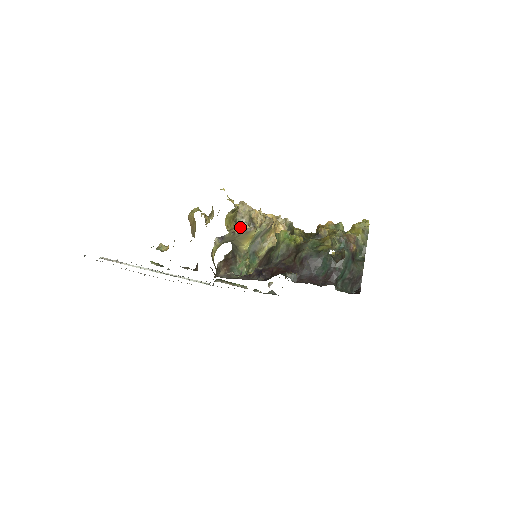
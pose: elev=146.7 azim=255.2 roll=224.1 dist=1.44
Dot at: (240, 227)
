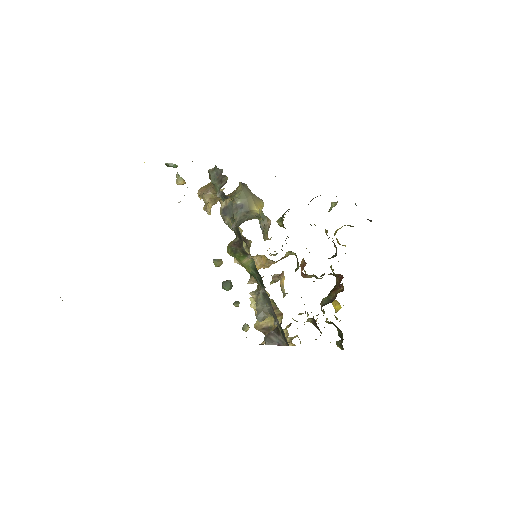
Dot at: occluded
